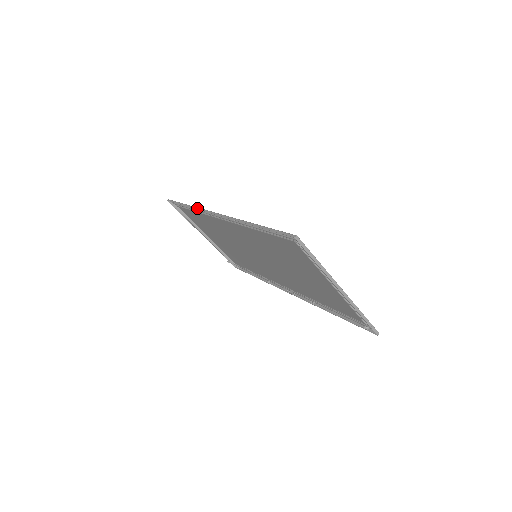
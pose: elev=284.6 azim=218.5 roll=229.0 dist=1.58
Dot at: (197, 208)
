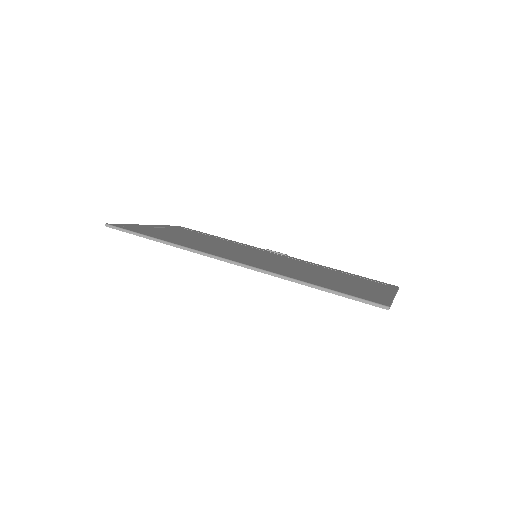
Dot at: (186, 249)
